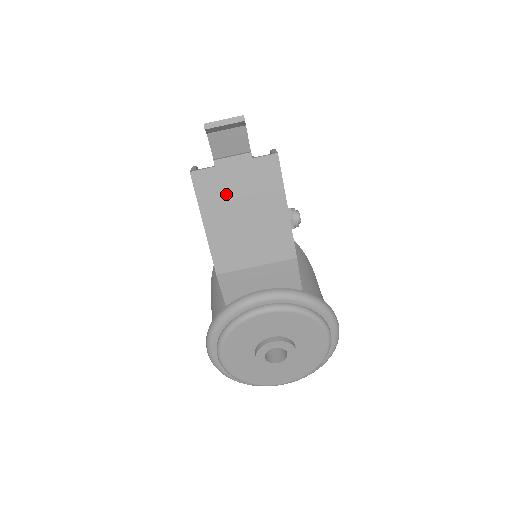
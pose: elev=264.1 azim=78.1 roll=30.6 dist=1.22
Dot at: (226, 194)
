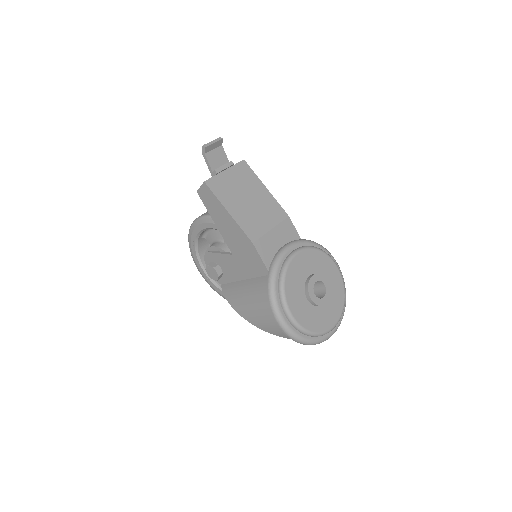
Dot at: (230, 189)
